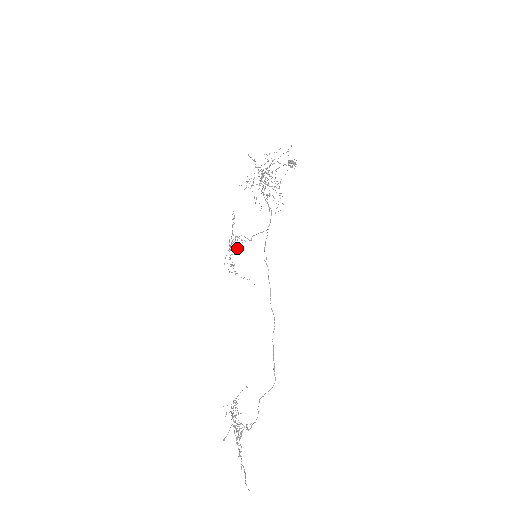
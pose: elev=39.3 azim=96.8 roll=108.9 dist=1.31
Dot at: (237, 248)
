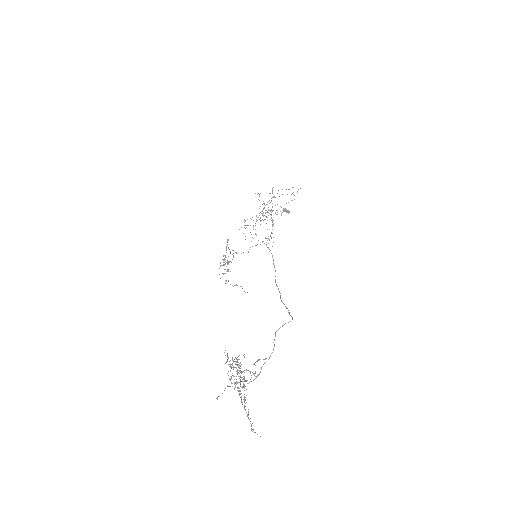
Dot at: occluded
